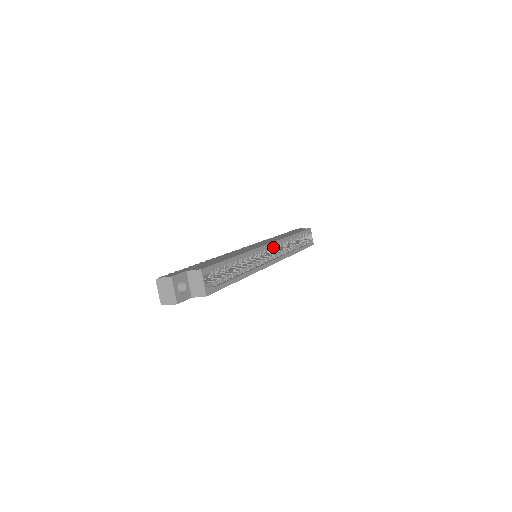
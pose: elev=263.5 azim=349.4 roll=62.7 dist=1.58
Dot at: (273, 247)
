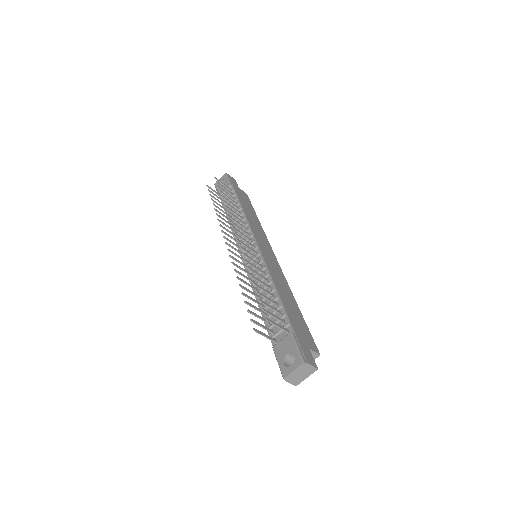
Dot at: occluded
